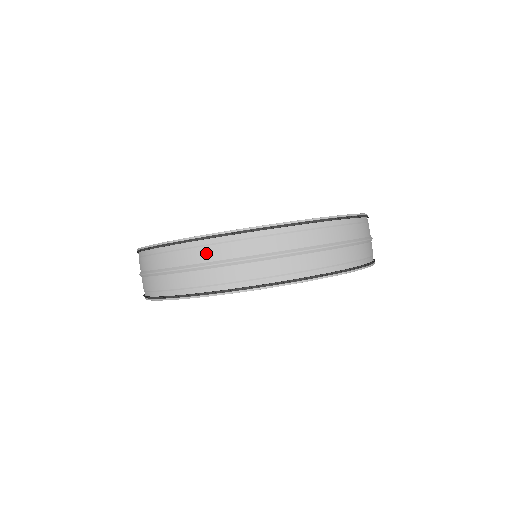
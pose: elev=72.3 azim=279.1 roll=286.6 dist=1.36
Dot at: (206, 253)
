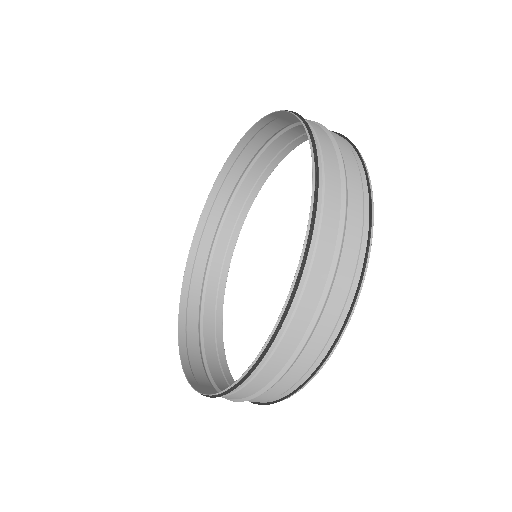
Dot at: (266, 374)
